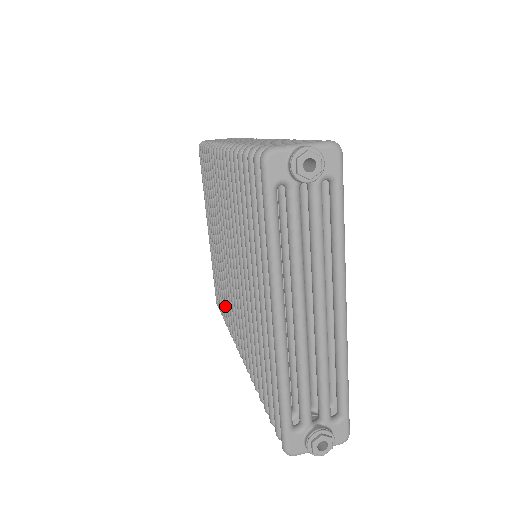
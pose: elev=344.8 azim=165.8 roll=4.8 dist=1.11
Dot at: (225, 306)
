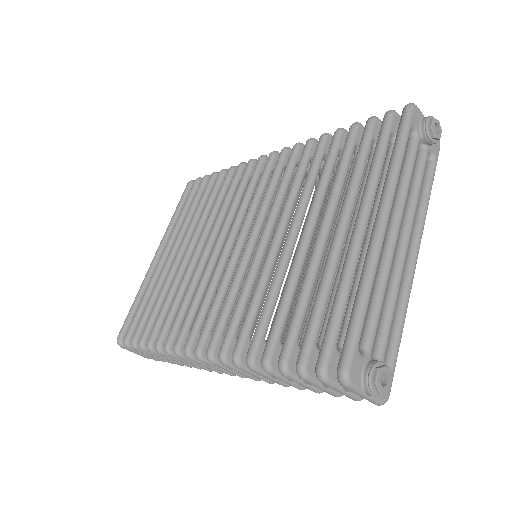
Dot at: (168, 314)
